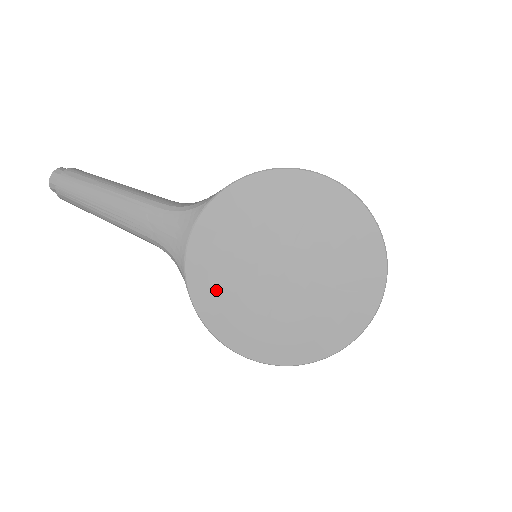
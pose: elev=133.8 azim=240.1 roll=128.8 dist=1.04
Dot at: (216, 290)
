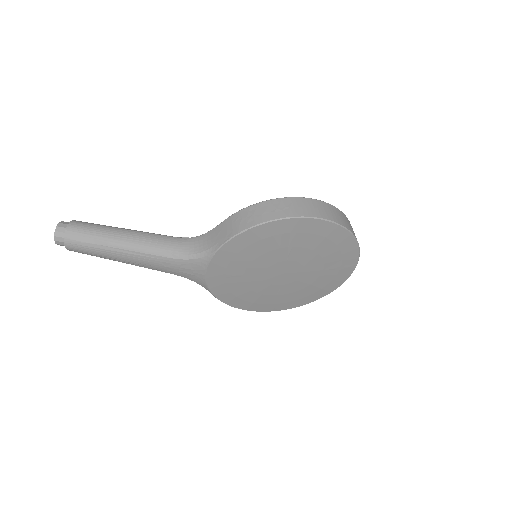
Dot at: (236, 293)
